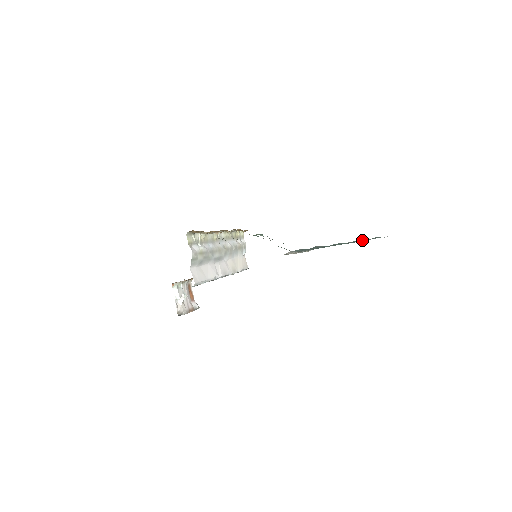
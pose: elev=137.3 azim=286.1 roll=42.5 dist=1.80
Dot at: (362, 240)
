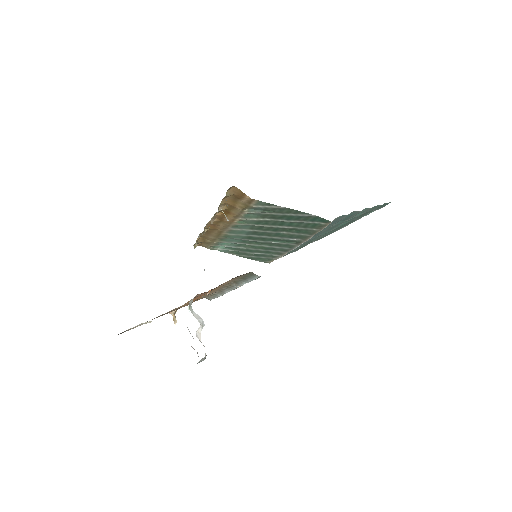
Dot at: (380, 205)
